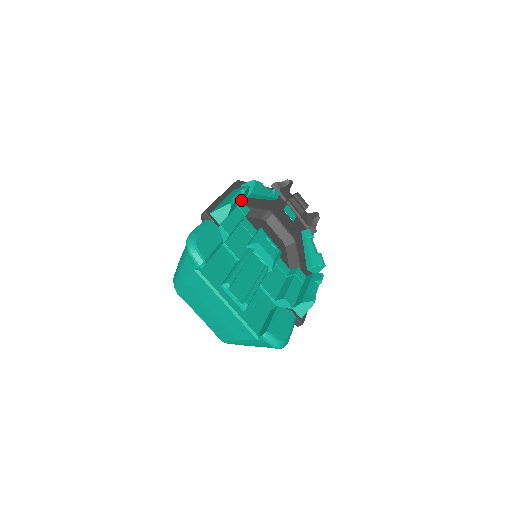
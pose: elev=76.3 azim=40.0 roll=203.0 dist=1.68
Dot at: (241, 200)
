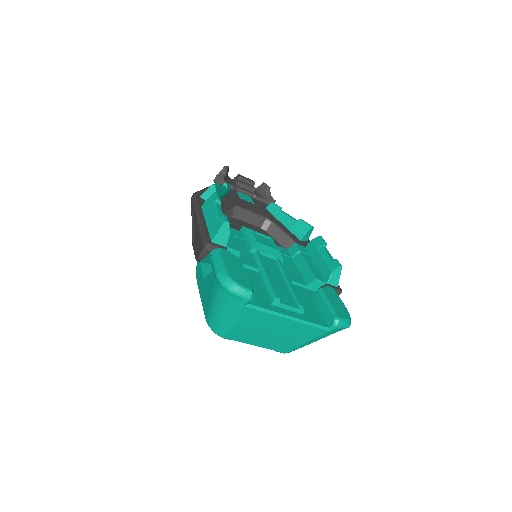
Dot at: occluded
